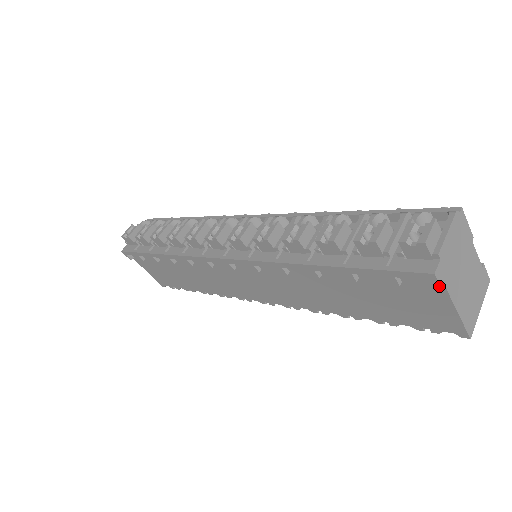
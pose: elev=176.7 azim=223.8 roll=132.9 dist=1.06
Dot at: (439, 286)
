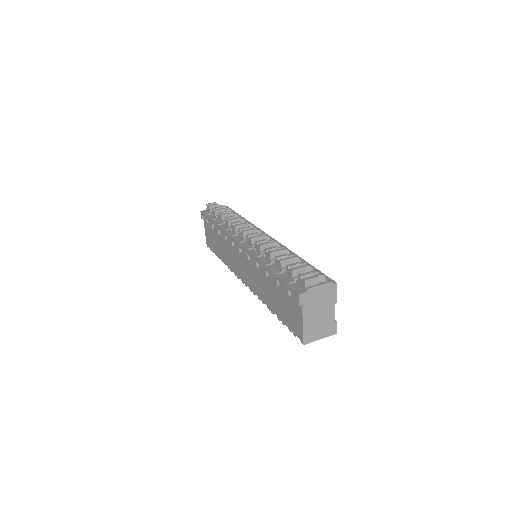
Dot at: (299, 302)
